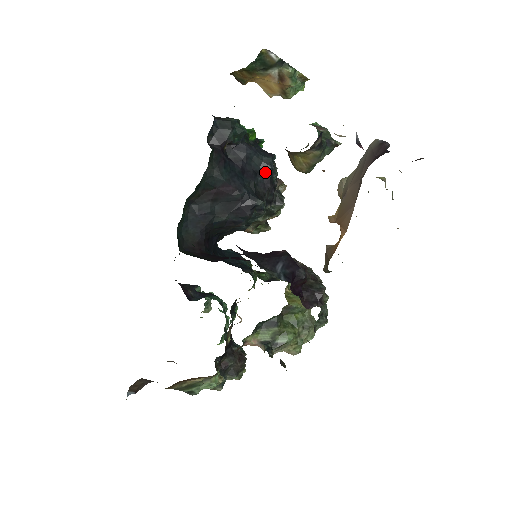
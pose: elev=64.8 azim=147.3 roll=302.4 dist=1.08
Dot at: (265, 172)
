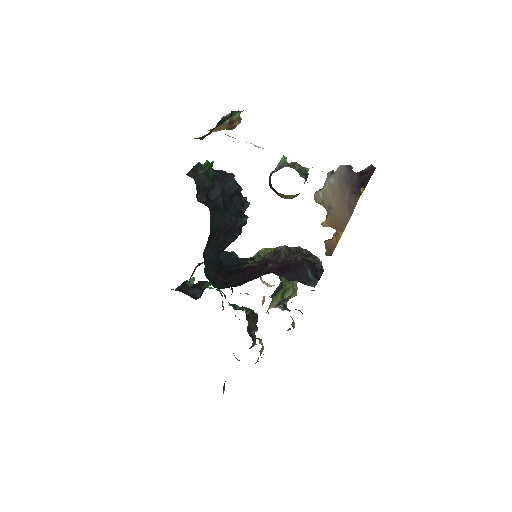
Dot at: (235, 193)
